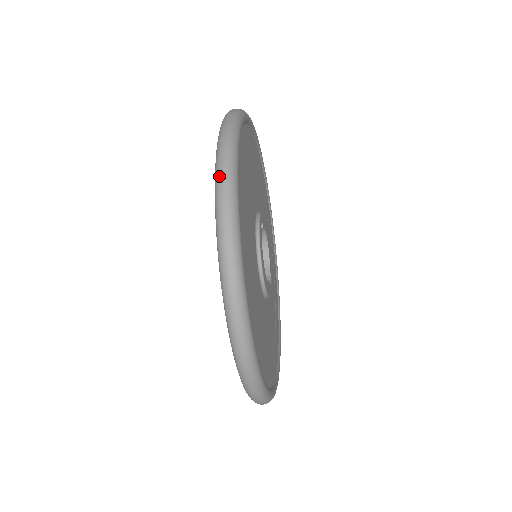
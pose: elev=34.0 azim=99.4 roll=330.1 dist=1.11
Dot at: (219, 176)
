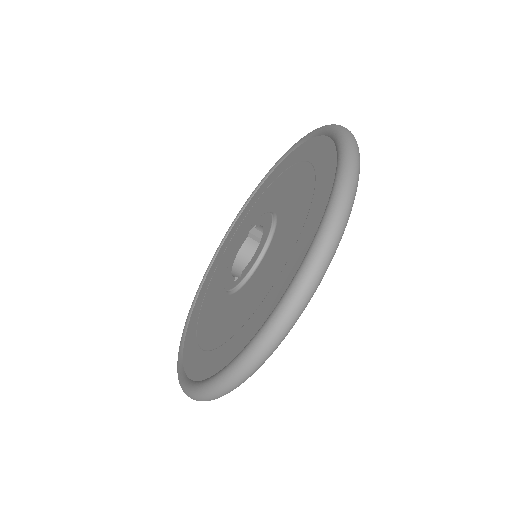
Dot at: occluded
